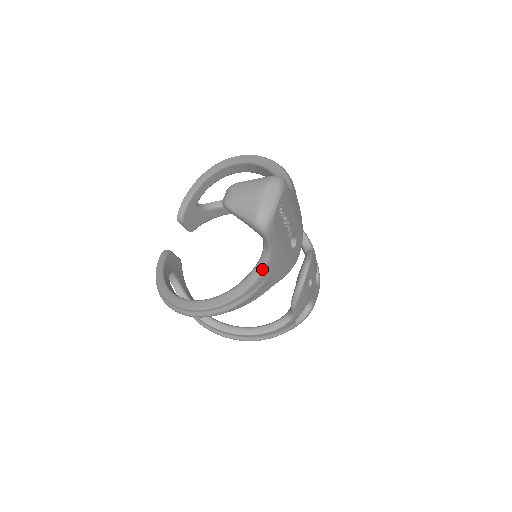
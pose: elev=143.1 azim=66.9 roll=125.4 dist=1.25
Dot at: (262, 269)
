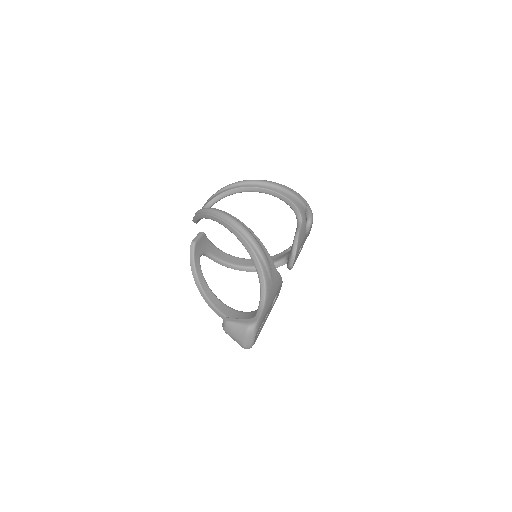
Dot at: occluded
